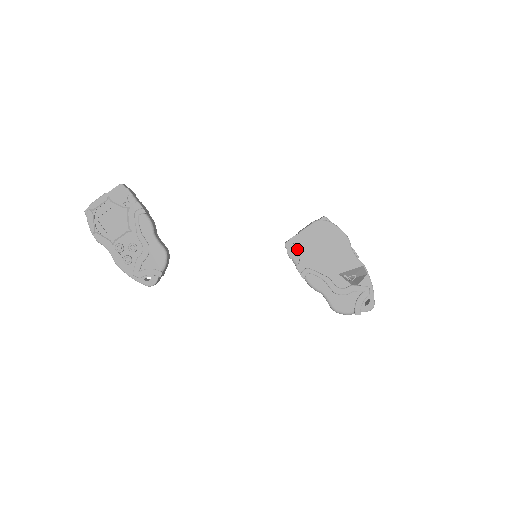
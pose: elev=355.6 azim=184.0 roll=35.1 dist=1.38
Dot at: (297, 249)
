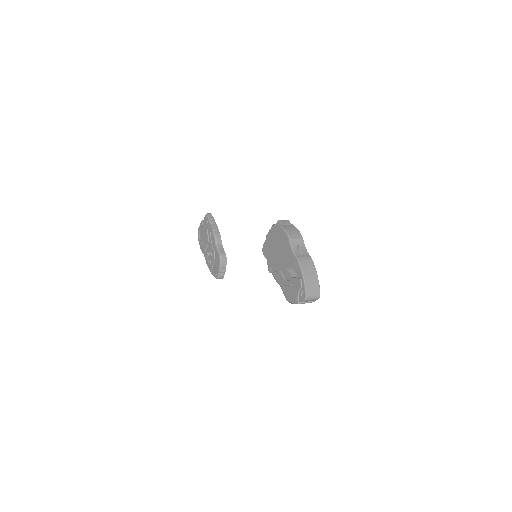
Dot at: (266, 249)
